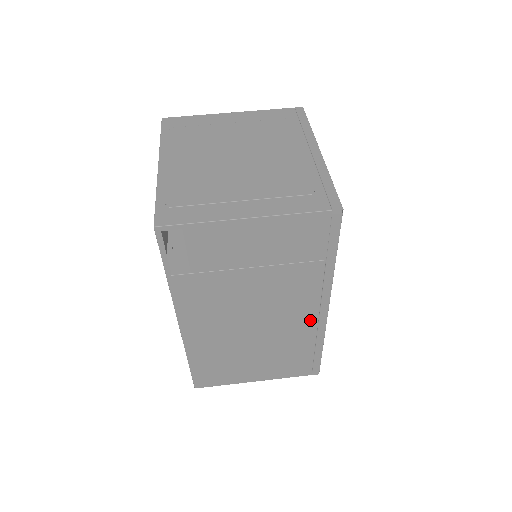
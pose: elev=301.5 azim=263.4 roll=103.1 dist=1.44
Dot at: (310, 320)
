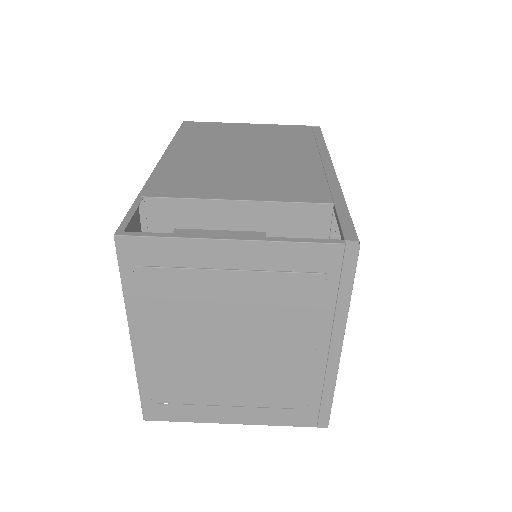
Dot at: occluded
